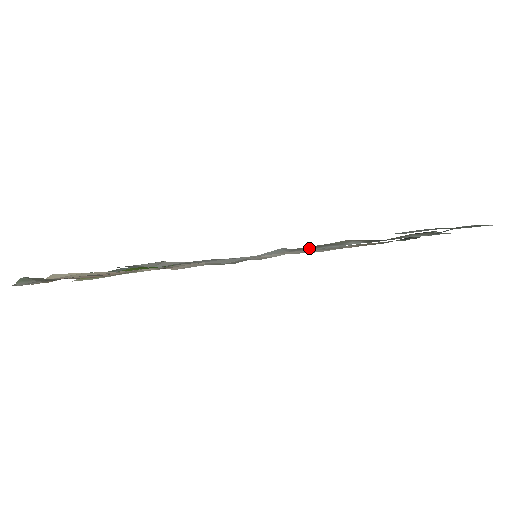
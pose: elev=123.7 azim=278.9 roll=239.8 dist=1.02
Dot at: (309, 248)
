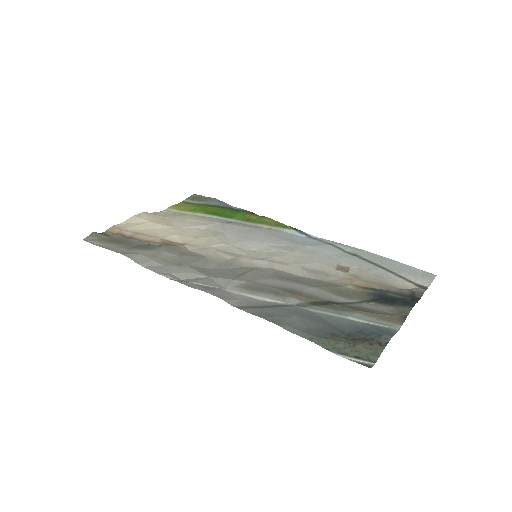
Dot at: (251, 289)
